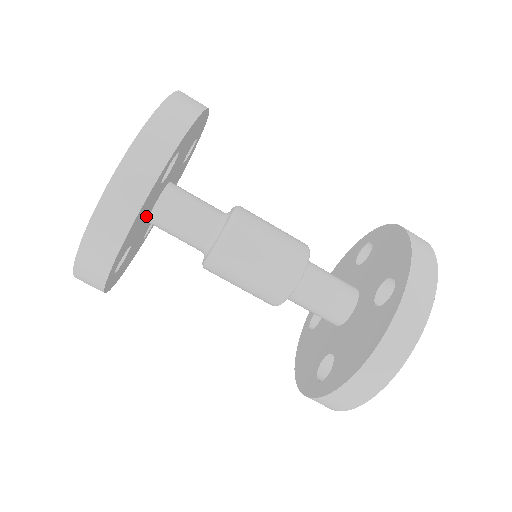
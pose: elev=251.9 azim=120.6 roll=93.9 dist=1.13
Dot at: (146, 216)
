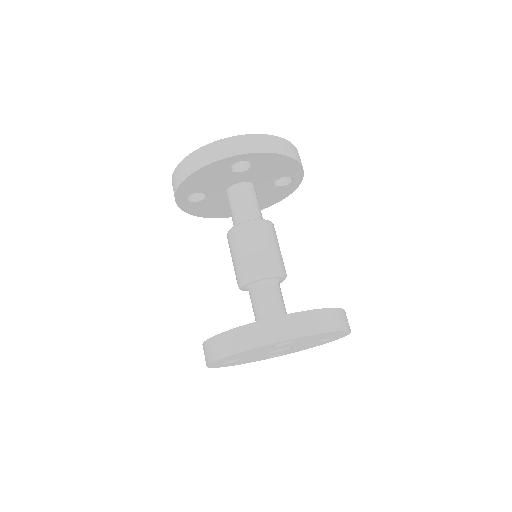
Dot at: (257, 177)
